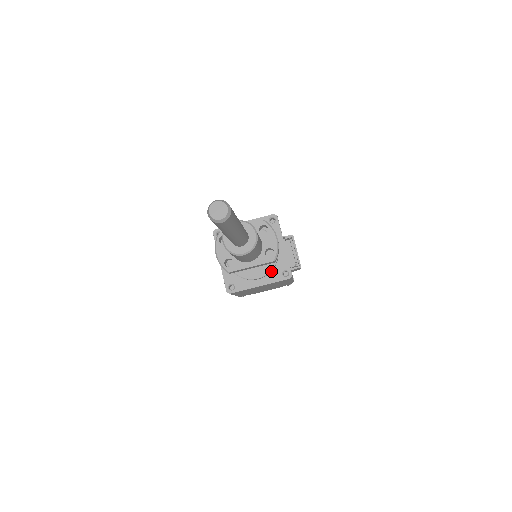
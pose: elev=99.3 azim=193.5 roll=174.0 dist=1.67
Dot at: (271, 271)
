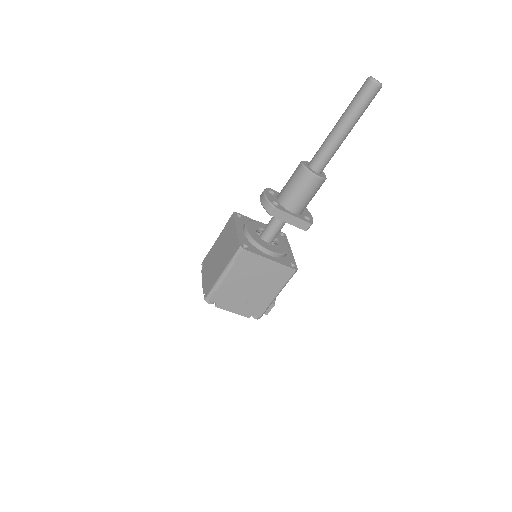
Dot at: (281, 257)
